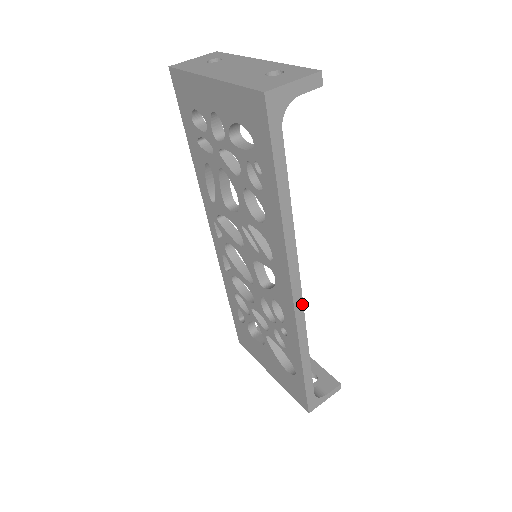
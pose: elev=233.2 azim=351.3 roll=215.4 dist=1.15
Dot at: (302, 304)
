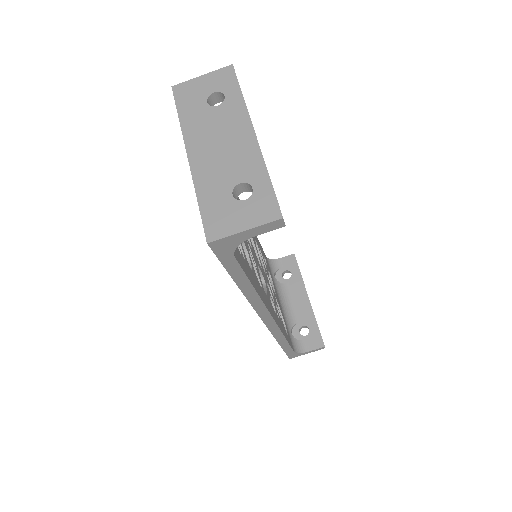
Dot at: (275, 324)
